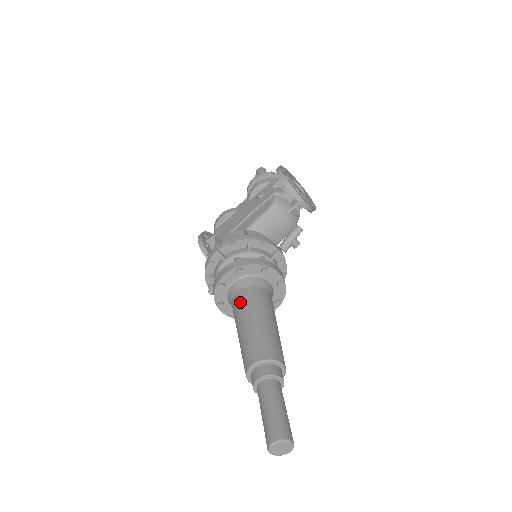
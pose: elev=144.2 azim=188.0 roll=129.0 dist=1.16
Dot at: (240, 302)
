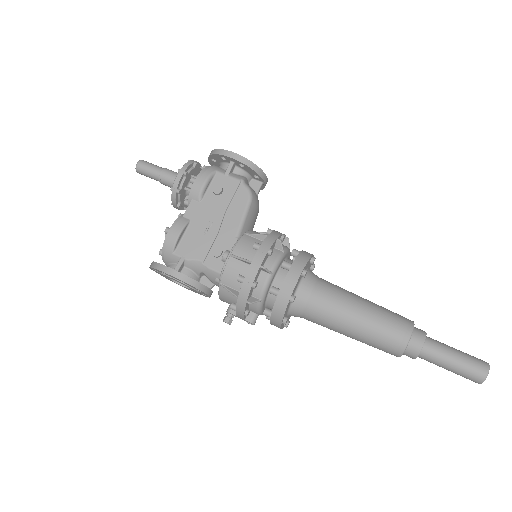
Dot at: (327, 301)
